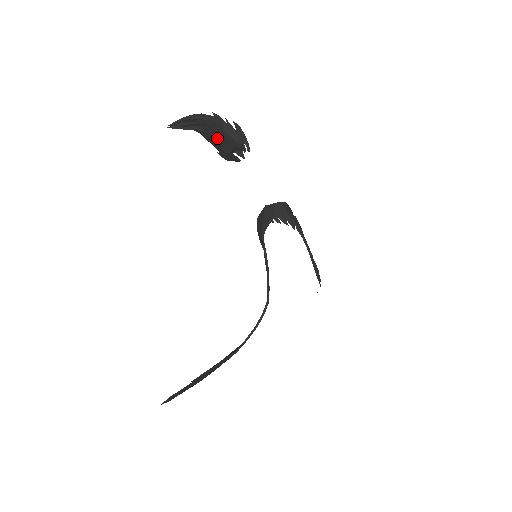
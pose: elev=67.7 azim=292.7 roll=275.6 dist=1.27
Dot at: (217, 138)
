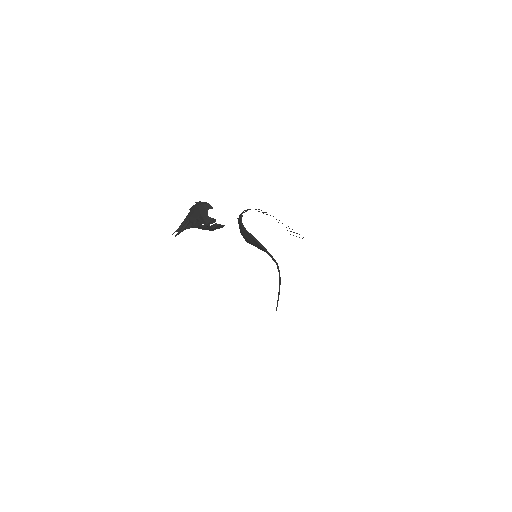
Dot at: (196, 215)
